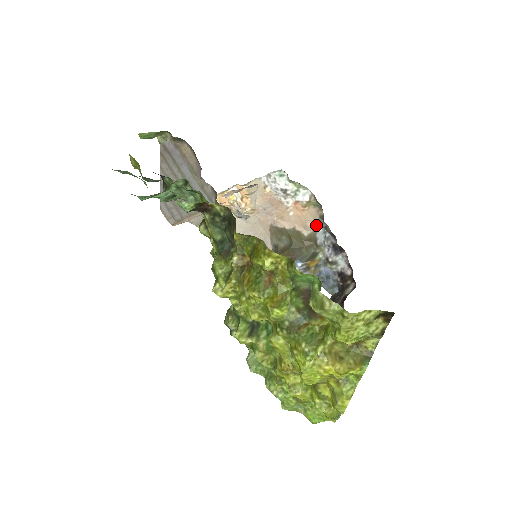
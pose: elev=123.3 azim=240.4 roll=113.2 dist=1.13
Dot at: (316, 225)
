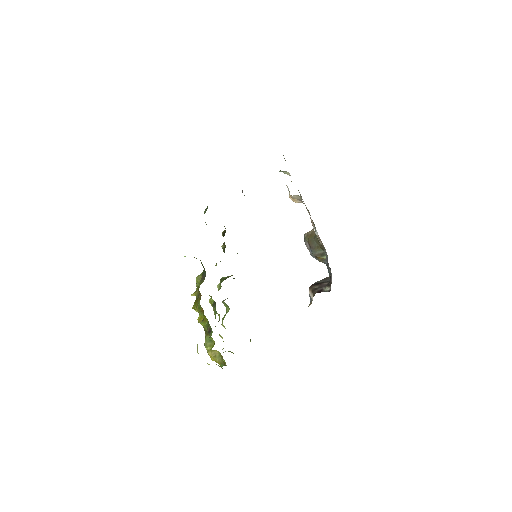
Dot at: occluded
